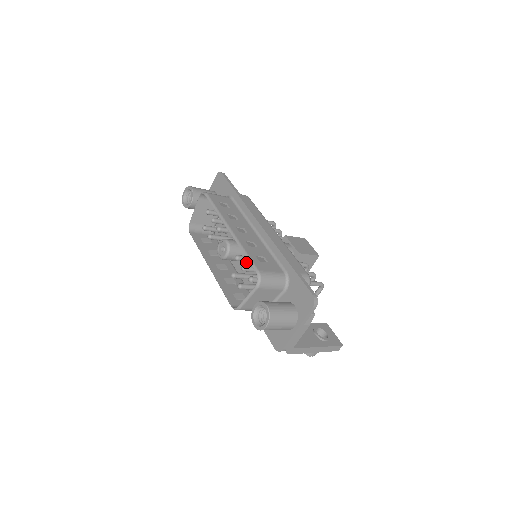
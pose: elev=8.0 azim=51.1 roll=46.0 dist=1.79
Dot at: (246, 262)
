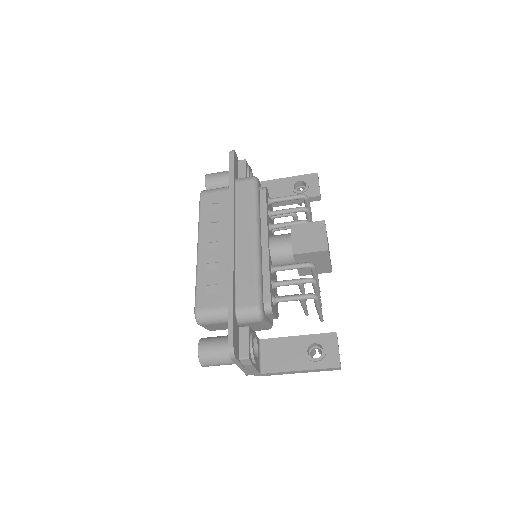
Dot at: occluded
